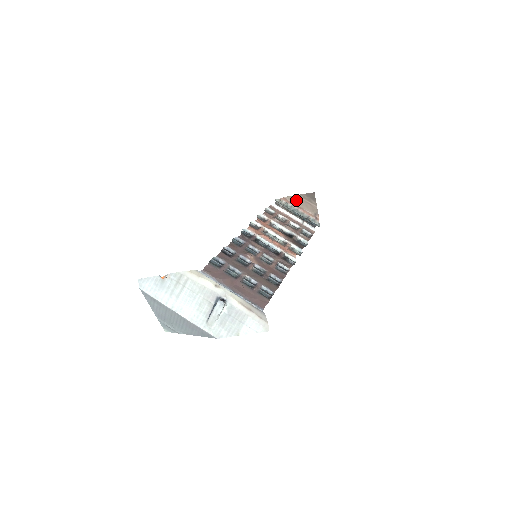
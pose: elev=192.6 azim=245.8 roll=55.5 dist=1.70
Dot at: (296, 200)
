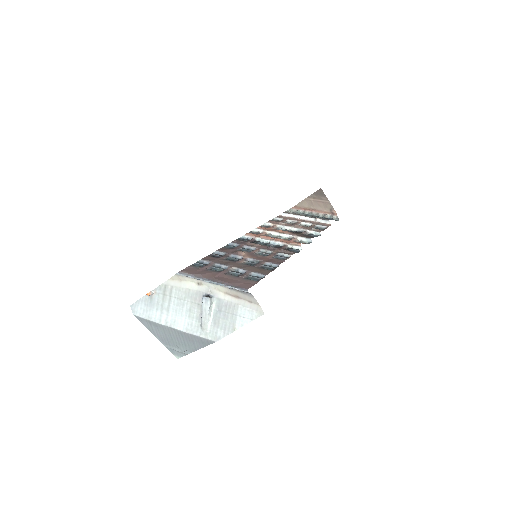
Dot at: (307, 204)
